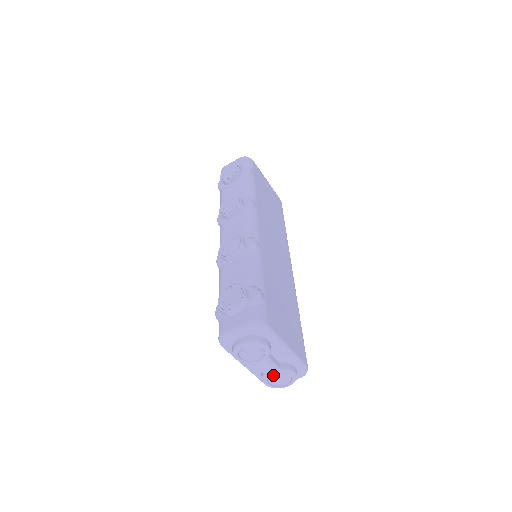
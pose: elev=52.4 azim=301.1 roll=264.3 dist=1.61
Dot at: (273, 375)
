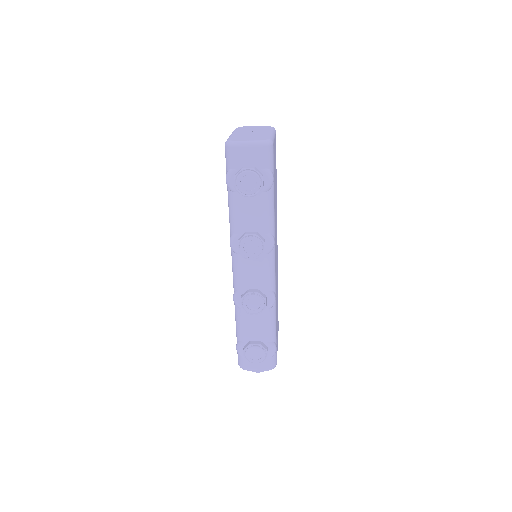
Dot at: occluded
